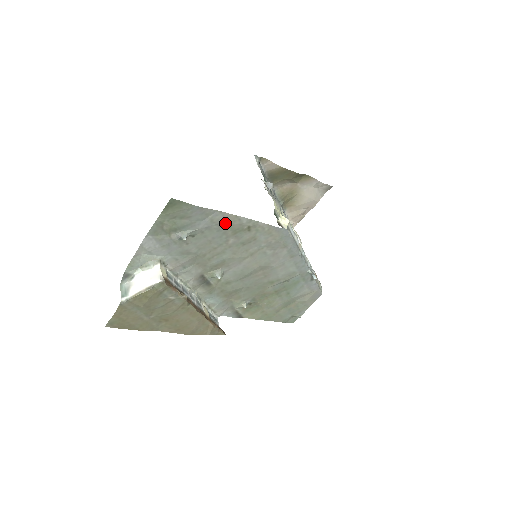
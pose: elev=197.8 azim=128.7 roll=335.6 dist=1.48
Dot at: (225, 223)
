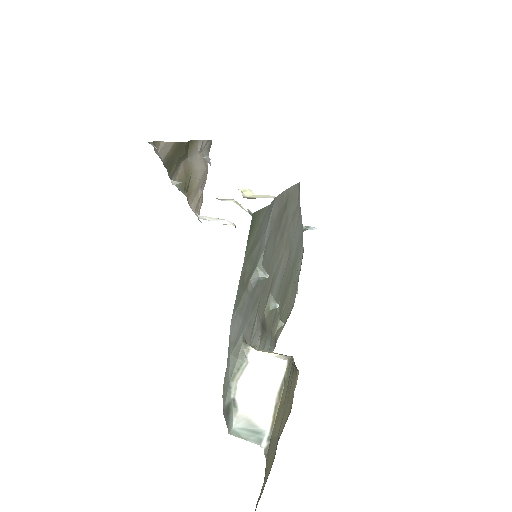
Dot at: (277, 214)
